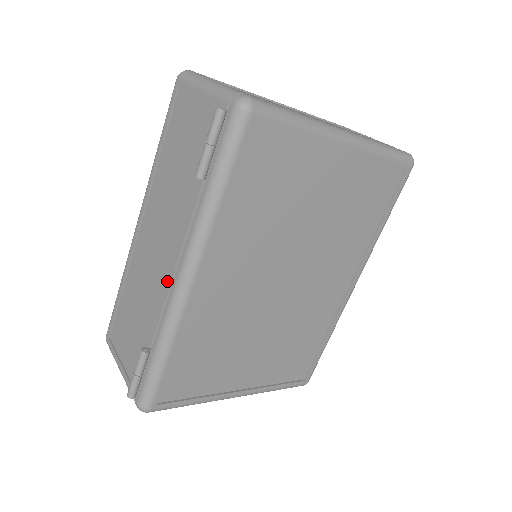
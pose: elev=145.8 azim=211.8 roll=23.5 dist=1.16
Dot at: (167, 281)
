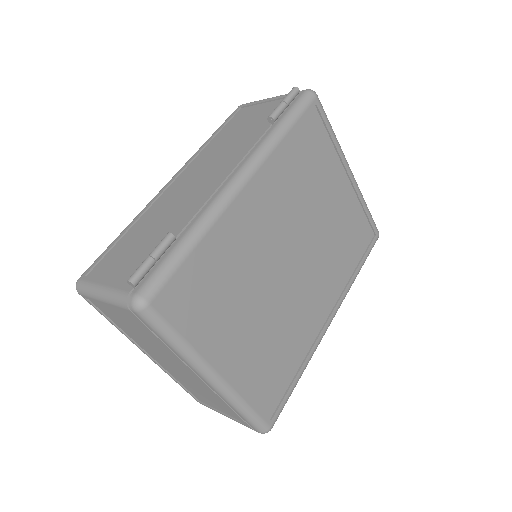
Dot at: (214, 187)
